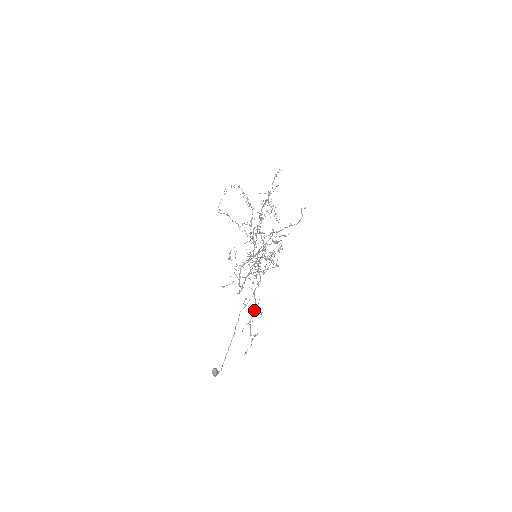
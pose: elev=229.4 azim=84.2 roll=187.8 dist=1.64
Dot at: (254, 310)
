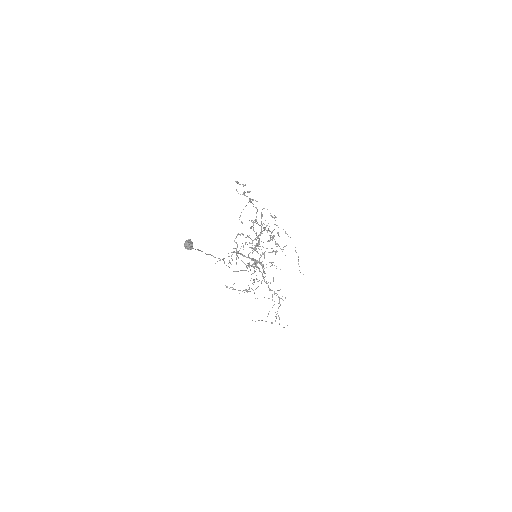
Dot at: (249, 200)
